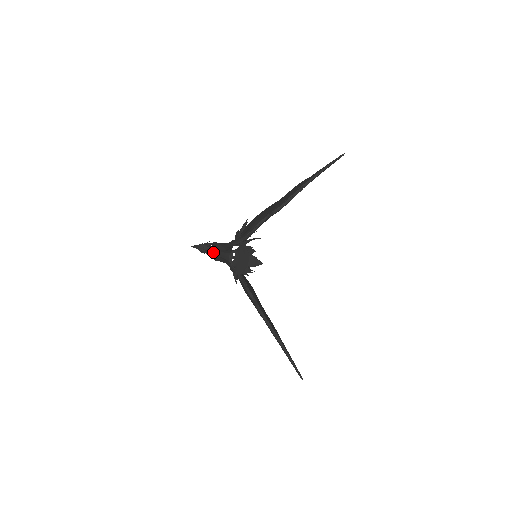
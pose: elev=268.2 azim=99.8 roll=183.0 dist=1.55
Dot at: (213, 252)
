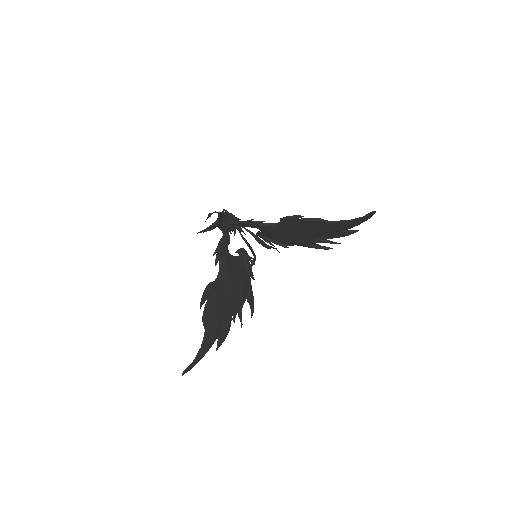
Dot at: occluded
